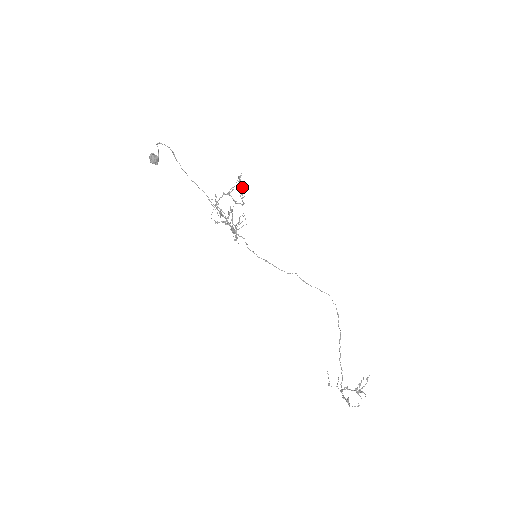
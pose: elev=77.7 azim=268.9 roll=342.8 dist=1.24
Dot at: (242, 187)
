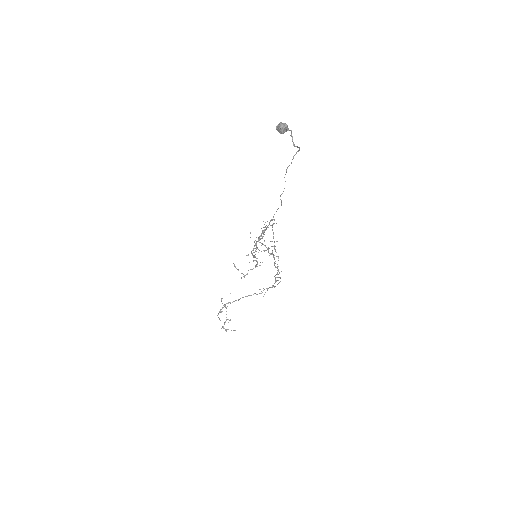
Dot at: (277, 274)
